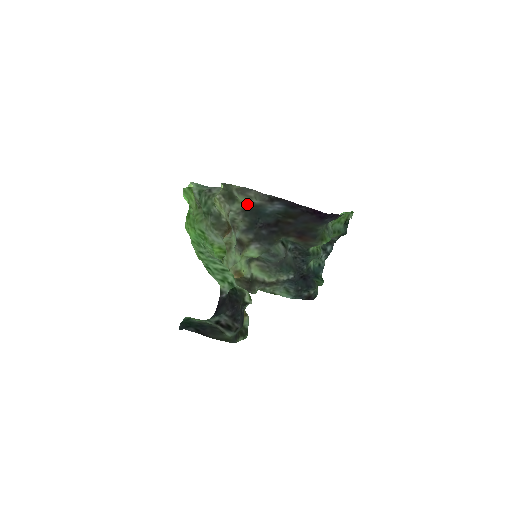
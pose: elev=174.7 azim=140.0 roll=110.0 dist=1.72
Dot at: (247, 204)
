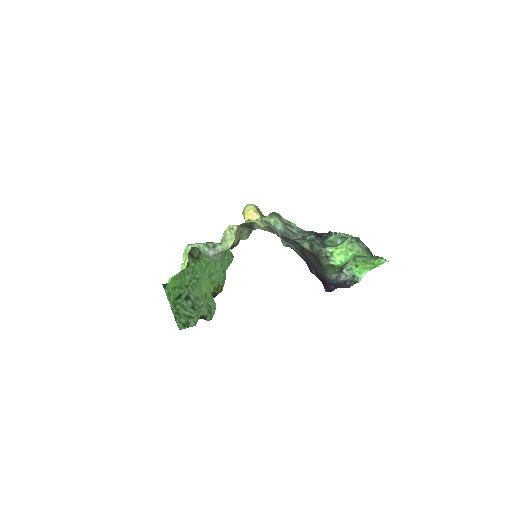
Dot at: occluded
